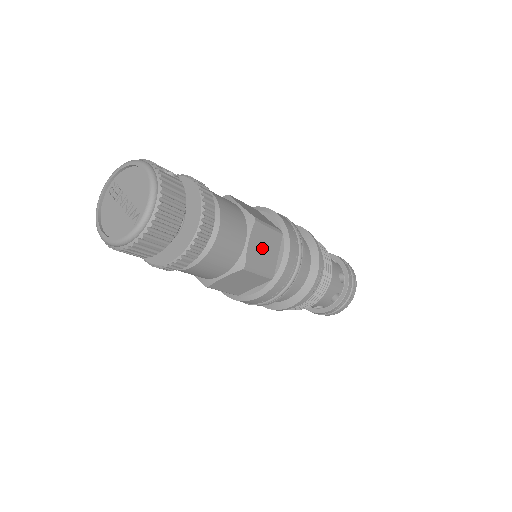
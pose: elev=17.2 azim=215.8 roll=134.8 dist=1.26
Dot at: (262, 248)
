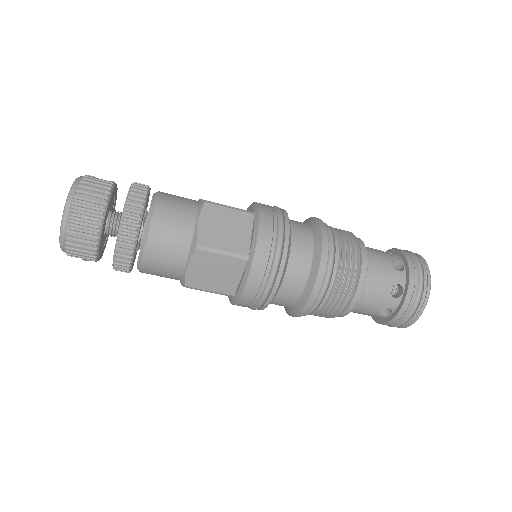
Dot at: (222, 228)
